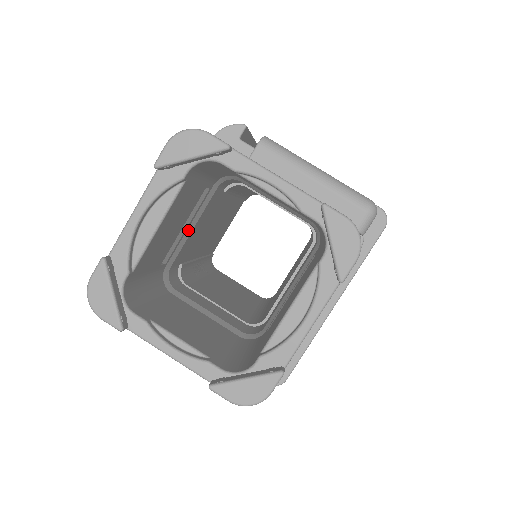
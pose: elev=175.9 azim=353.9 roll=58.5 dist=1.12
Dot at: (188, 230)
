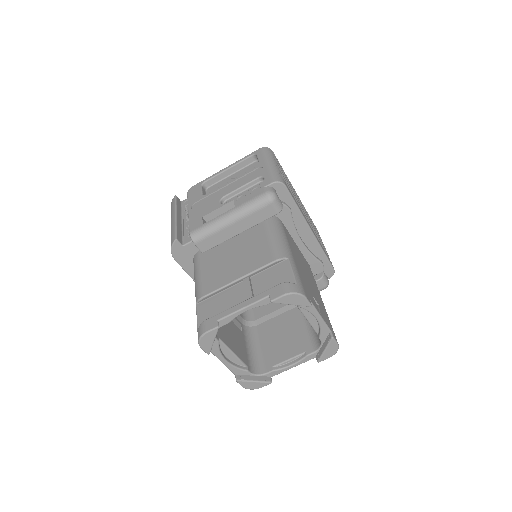
Dot at: occluded
